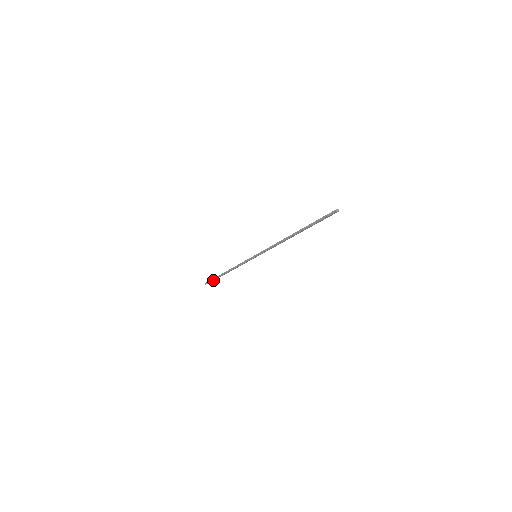
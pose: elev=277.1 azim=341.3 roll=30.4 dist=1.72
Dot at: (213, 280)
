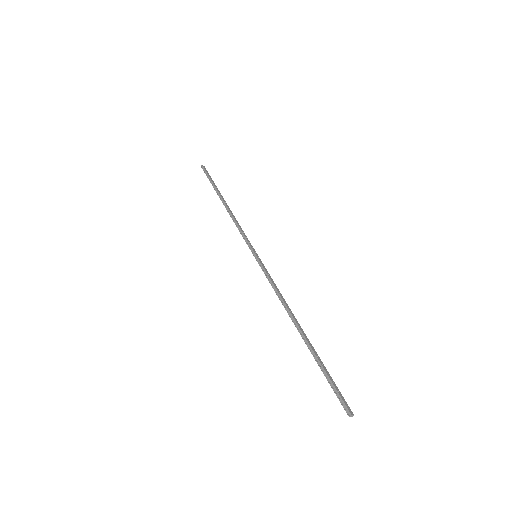
Dot at: (209, 179)
